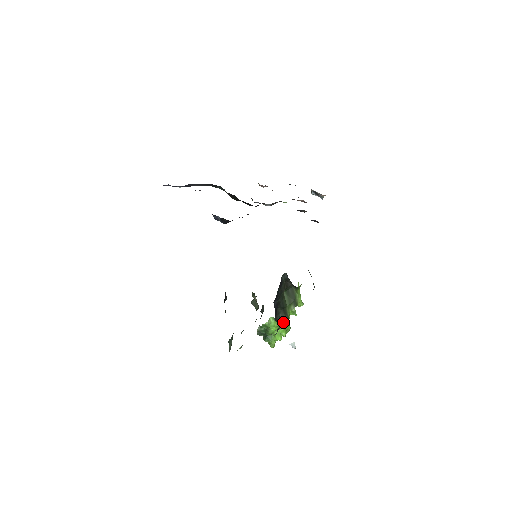
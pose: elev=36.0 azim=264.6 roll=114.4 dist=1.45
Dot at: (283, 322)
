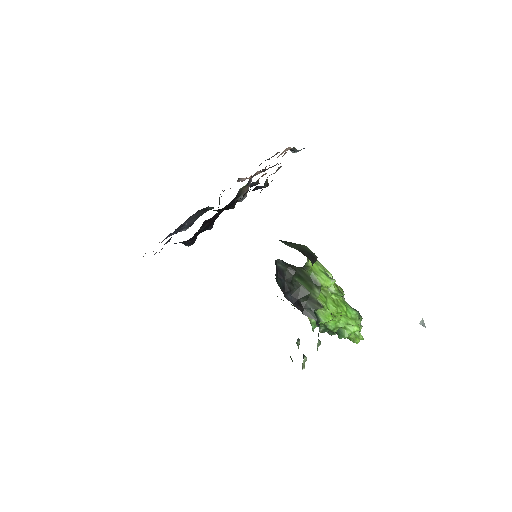
Dot at: (322, 312)
